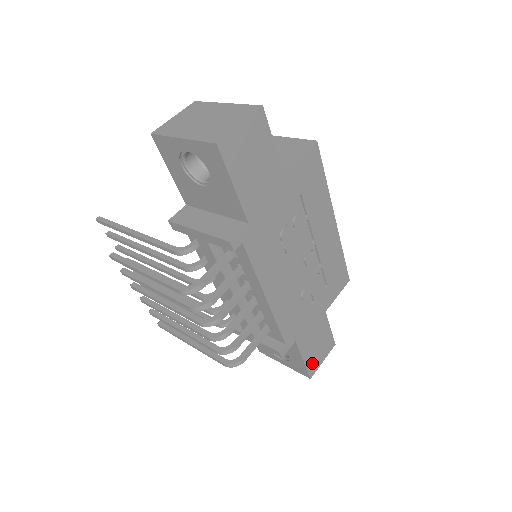
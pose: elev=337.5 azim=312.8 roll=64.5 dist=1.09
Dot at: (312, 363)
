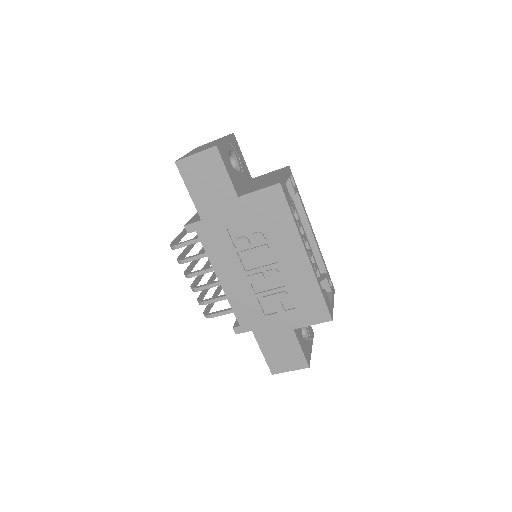
Dot at: (275, 363)
